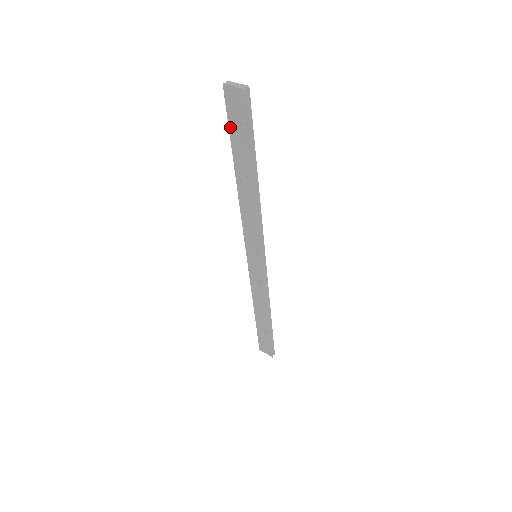
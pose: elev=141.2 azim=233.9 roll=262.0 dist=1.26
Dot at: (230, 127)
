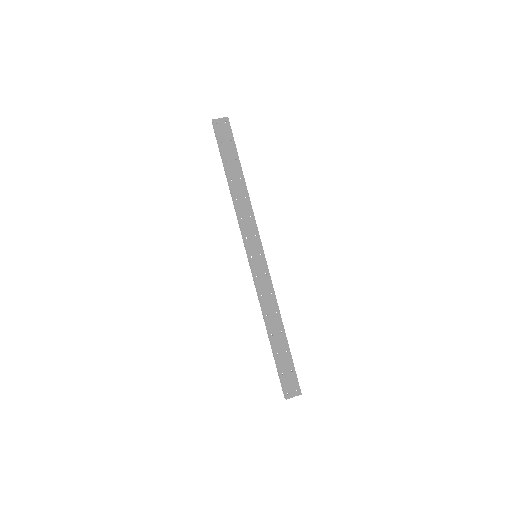
Dot at: (220, 146)
